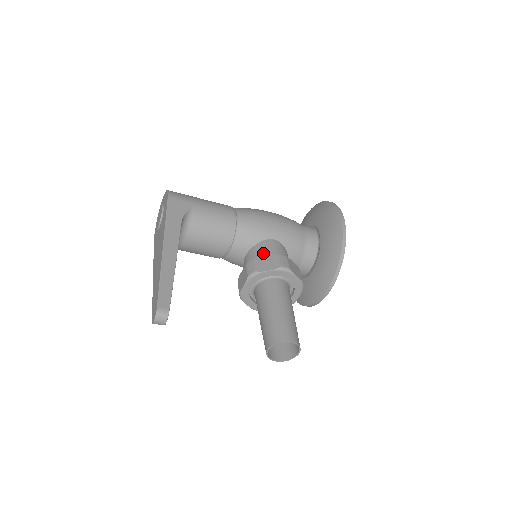
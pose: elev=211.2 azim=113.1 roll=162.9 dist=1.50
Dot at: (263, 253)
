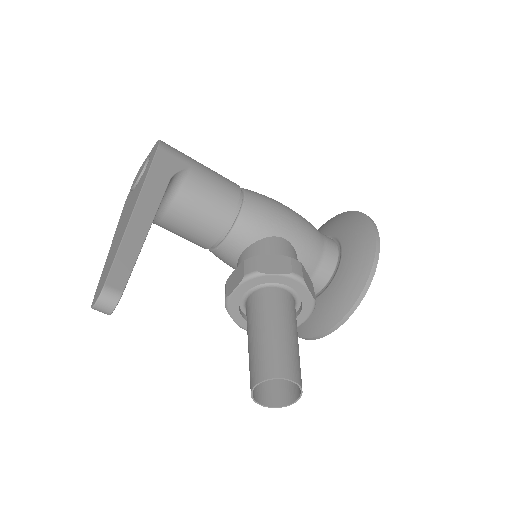
Dot at: (269, 252)
